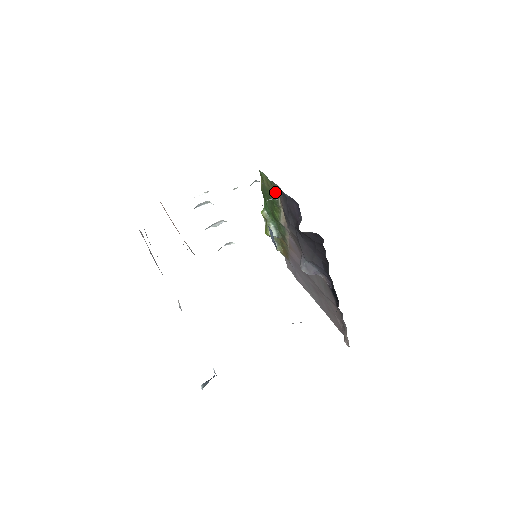
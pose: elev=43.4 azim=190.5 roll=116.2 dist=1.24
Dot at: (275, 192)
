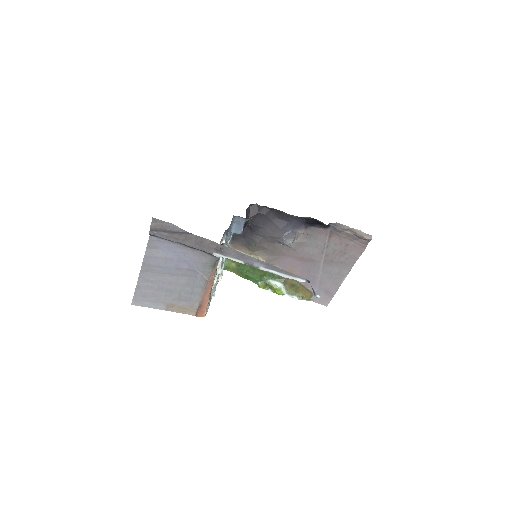
Dot at: occluded
